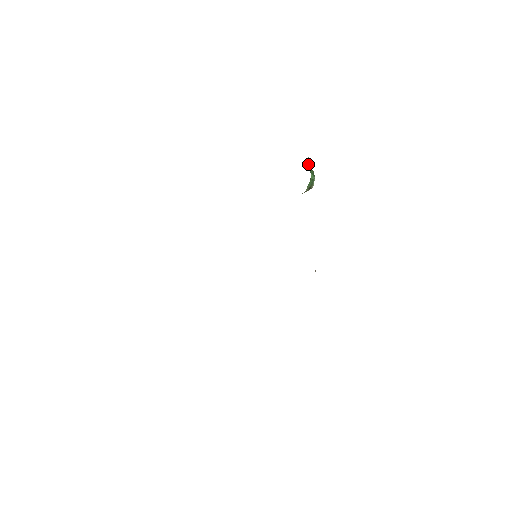
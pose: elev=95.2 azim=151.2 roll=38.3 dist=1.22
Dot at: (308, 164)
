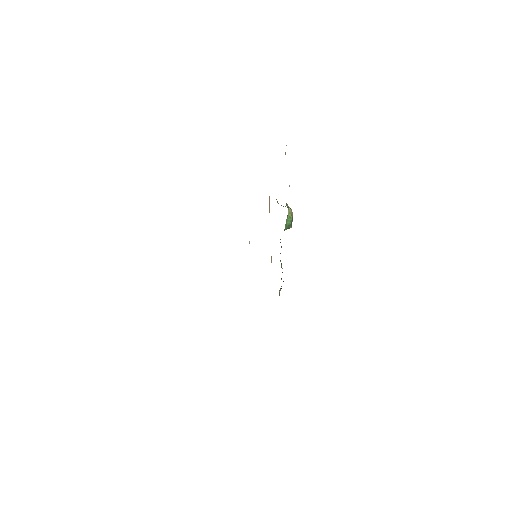
Dot at: (289, 213)
